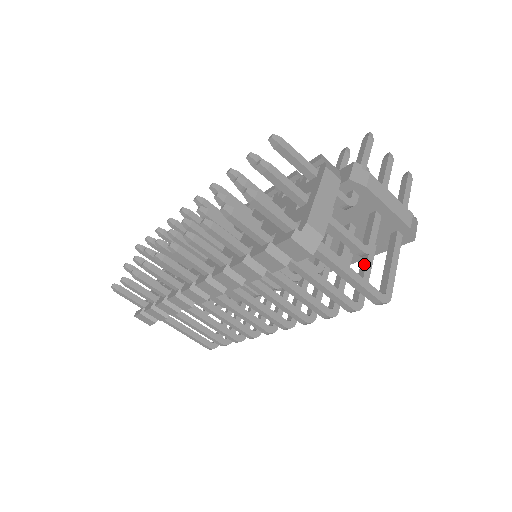
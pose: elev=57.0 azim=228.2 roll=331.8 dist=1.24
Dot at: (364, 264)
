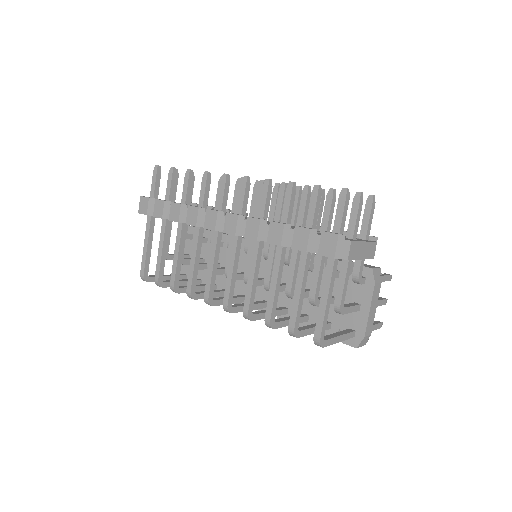
Dot at: occluded
